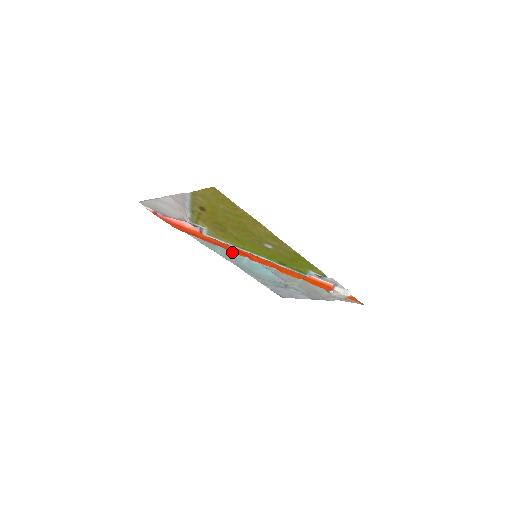
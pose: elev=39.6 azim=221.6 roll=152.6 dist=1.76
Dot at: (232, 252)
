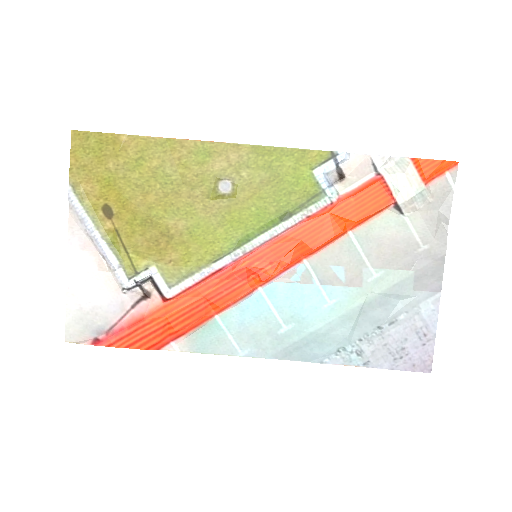
Dot at: (241, 310)
